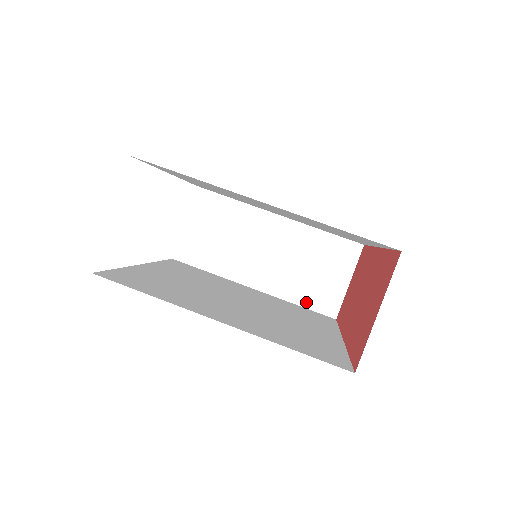
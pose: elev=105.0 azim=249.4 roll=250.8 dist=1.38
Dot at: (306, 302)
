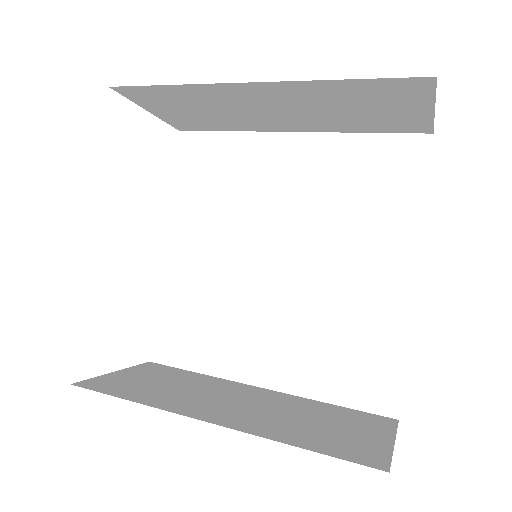
Dot at: (316, 447)
